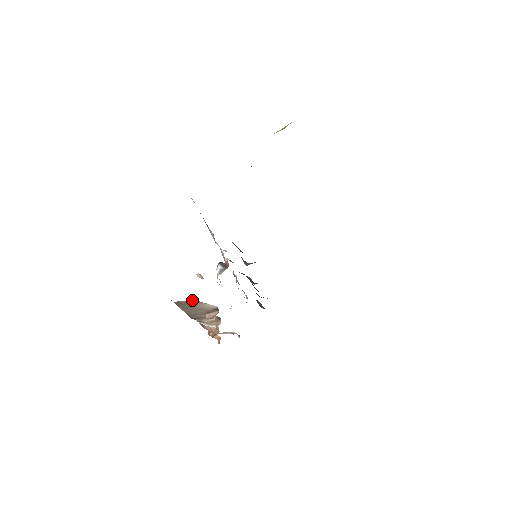
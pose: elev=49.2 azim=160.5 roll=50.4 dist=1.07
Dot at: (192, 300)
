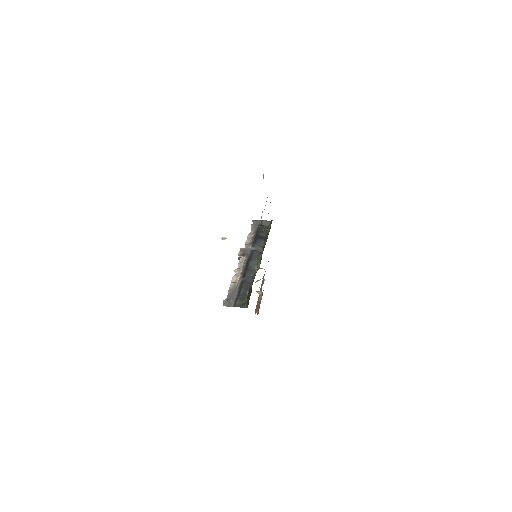
Dot at: occluded
